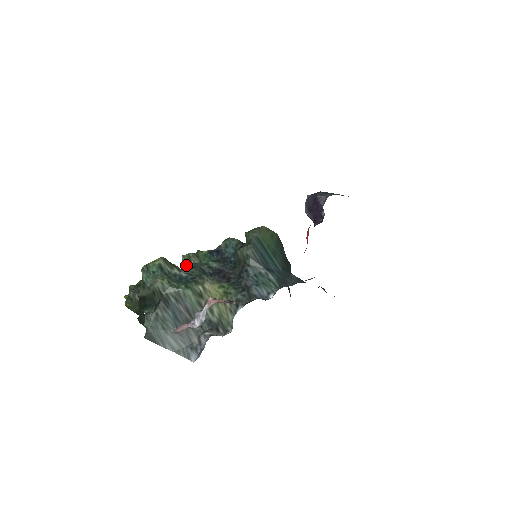
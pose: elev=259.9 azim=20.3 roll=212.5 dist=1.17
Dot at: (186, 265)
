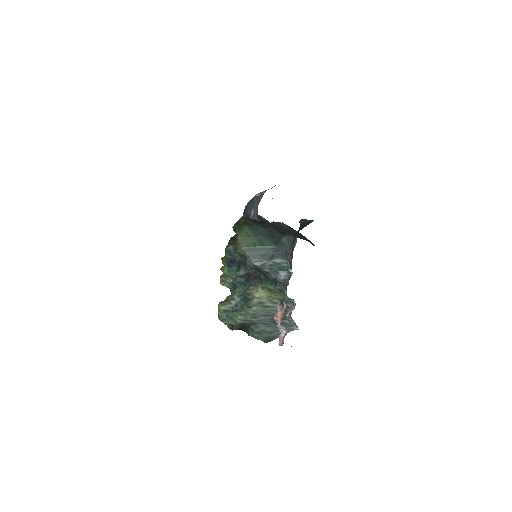
Dot at: (229, 287)
